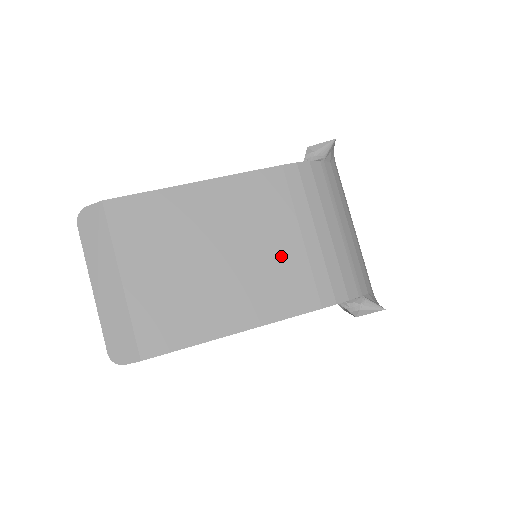
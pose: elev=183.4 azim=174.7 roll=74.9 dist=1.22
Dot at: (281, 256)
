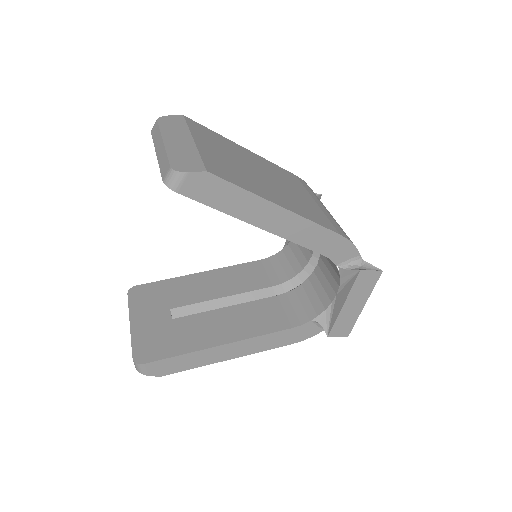
Dot at: (304, 200)
